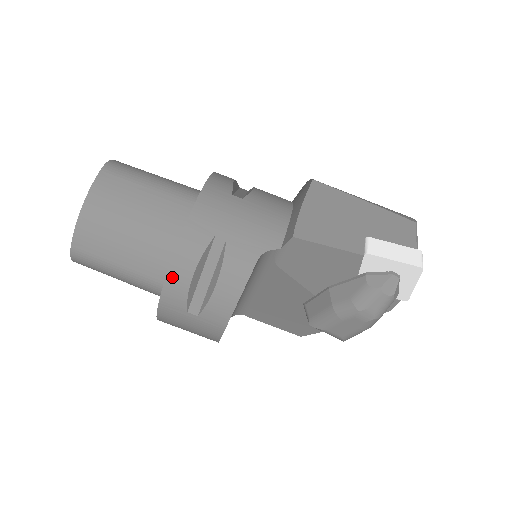
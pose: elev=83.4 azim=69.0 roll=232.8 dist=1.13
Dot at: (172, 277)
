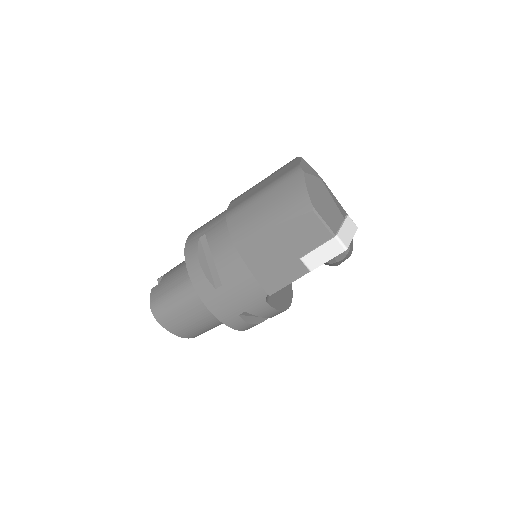
Dot at: (247, 329)
